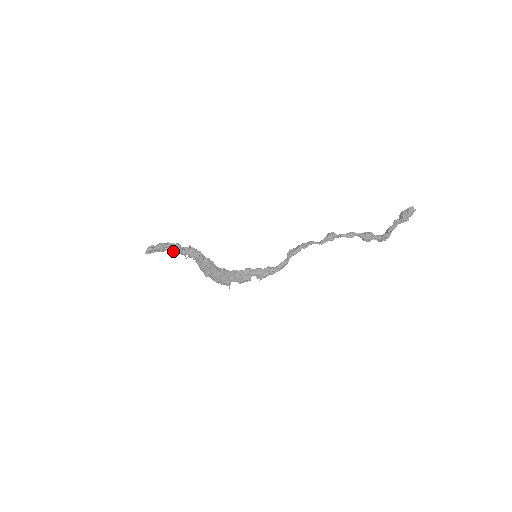
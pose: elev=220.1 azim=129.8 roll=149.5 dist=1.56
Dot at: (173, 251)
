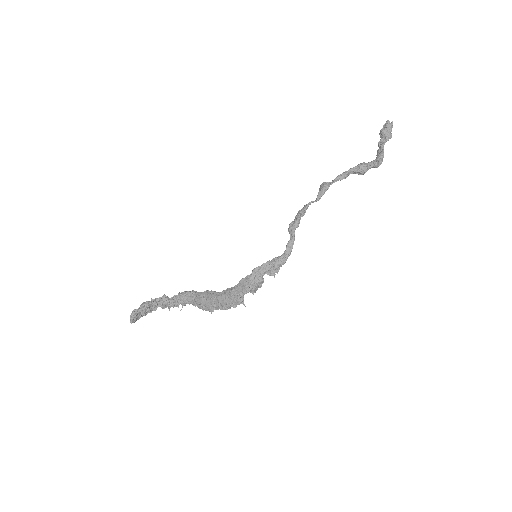
Dot at: (162, 308)
